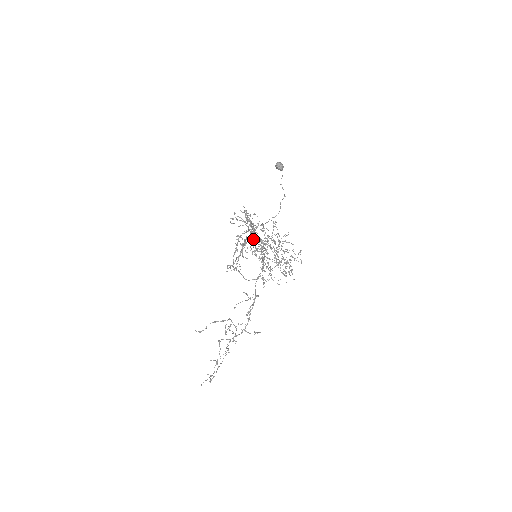
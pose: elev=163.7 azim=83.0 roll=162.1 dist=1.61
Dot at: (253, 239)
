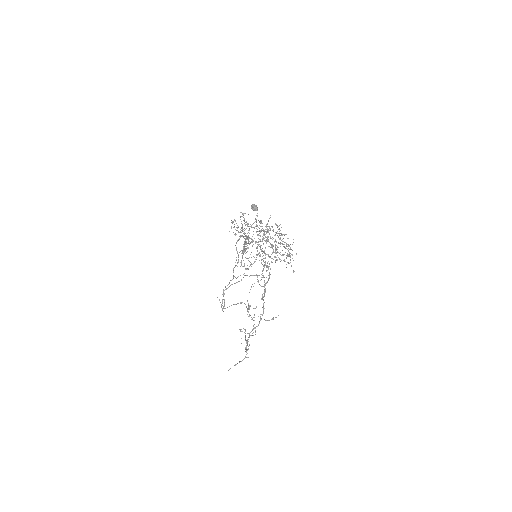
Dot at: occluded
